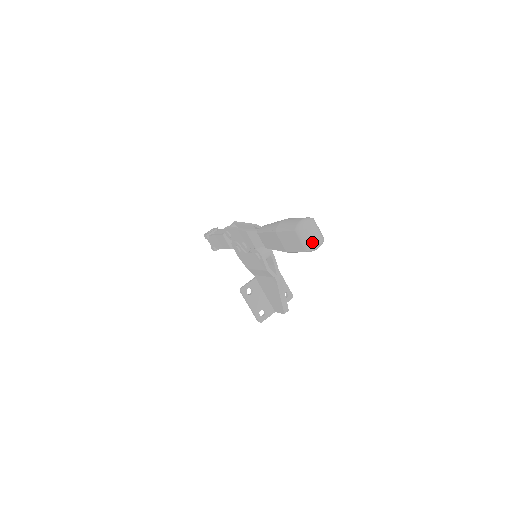
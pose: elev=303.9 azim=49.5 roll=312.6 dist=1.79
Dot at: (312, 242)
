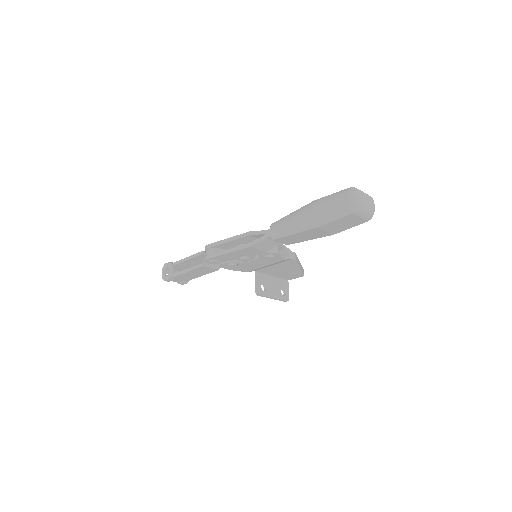
Dot at: (372, 209)
